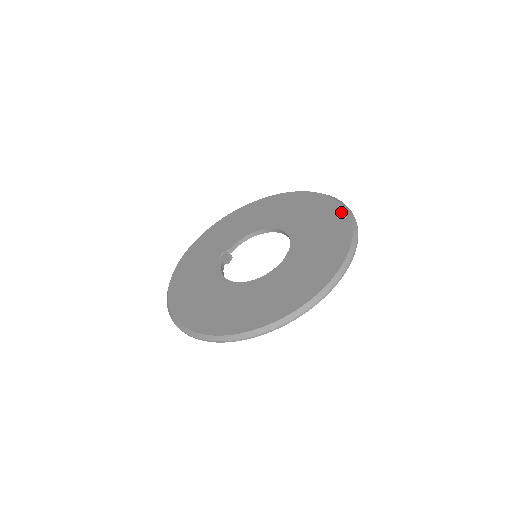
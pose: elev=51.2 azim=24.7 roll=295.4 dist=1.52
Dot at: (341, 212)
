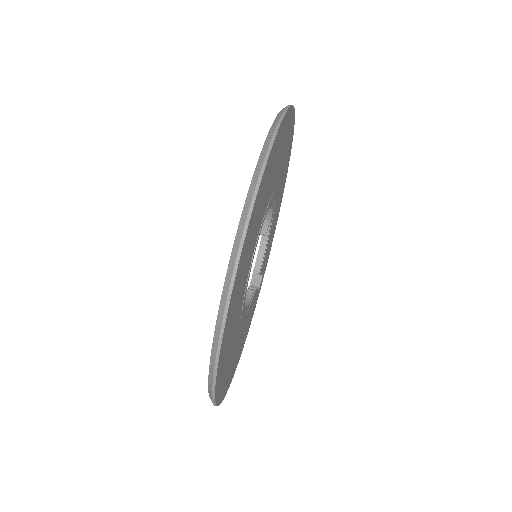
Dot at: occluded
